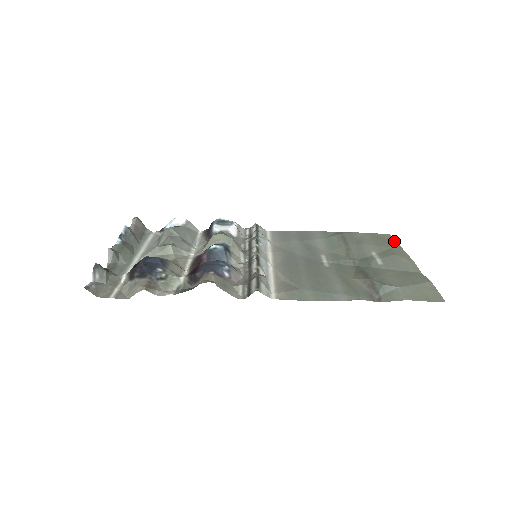
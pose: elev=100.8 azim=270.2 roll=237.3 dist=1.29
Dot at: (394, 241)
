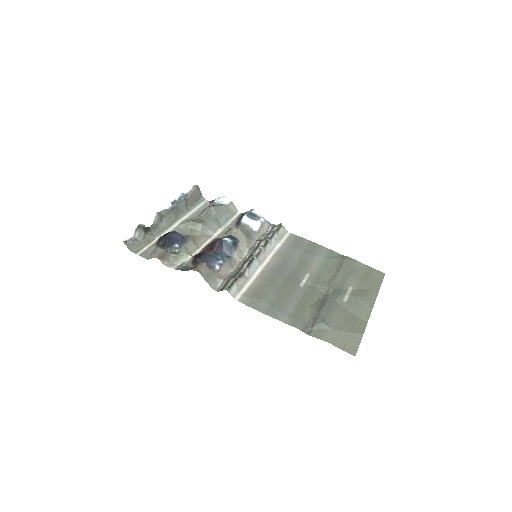
Dot at: (380, 283)
